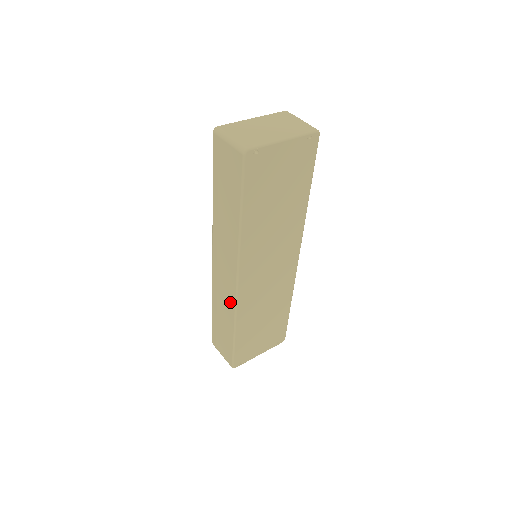
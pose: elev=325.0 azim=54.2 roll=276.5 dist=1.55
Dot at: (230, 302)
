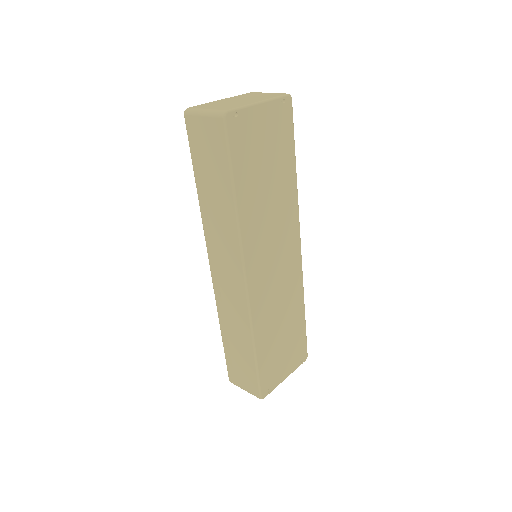
Dot at: (241, 311)
